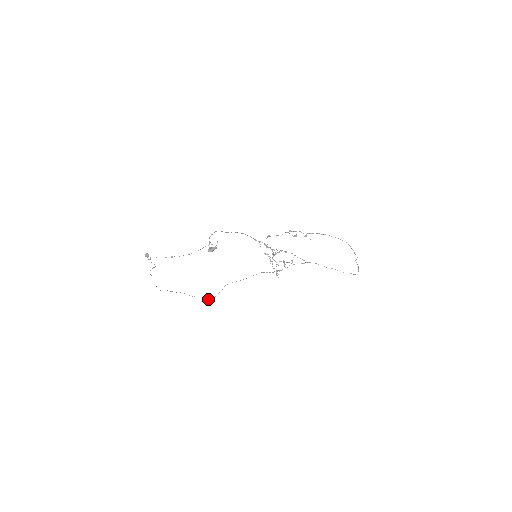
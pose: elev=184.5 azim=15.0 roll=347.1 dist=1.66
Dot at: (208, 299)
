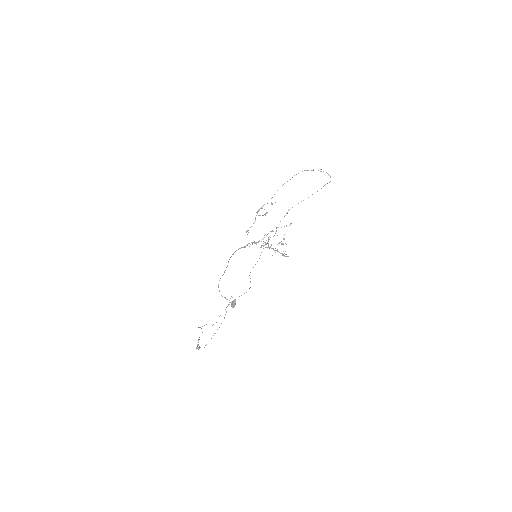
Dot at: occluded
